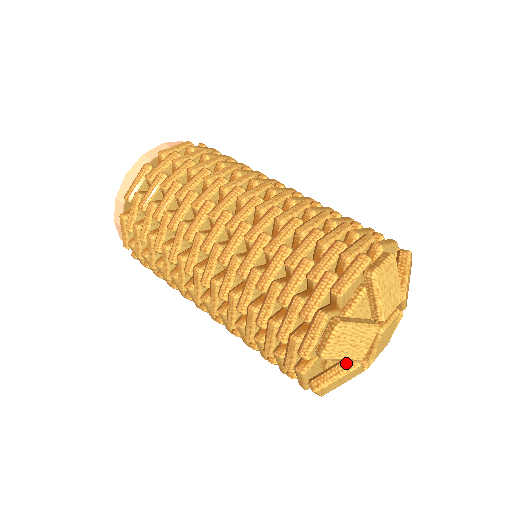
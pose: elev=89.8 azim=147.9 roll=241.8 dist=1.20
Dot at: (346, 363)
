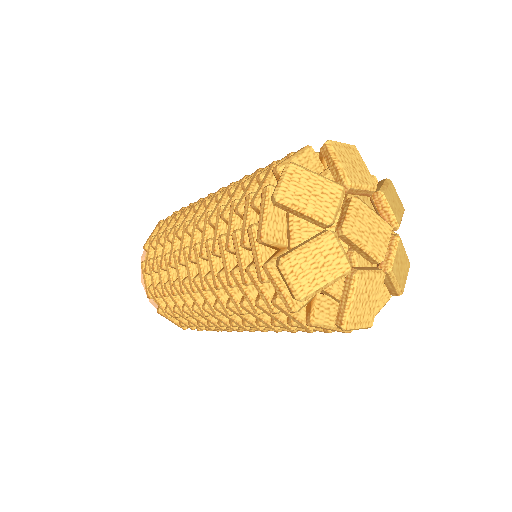
Dot at: (346, 283)
